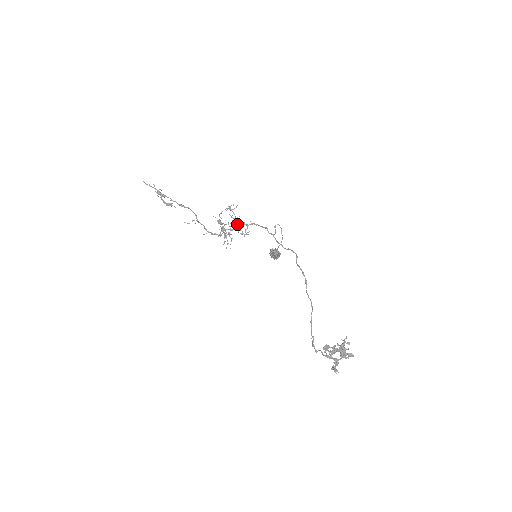
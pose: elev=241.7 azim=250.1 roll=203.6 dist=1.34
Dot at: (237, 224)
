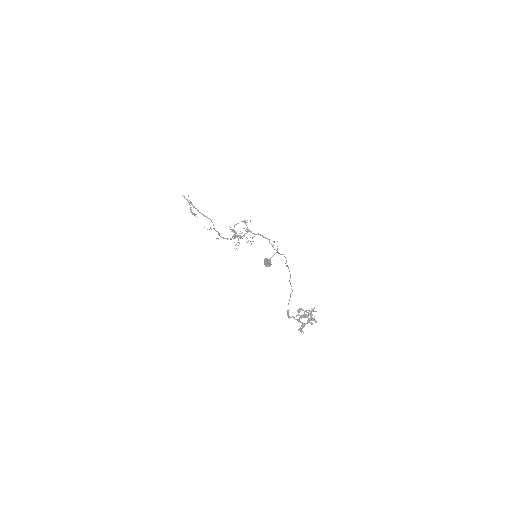
Dot at: (247, 232)
